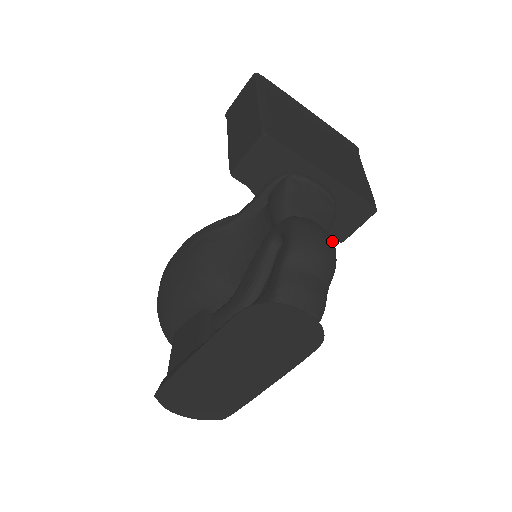
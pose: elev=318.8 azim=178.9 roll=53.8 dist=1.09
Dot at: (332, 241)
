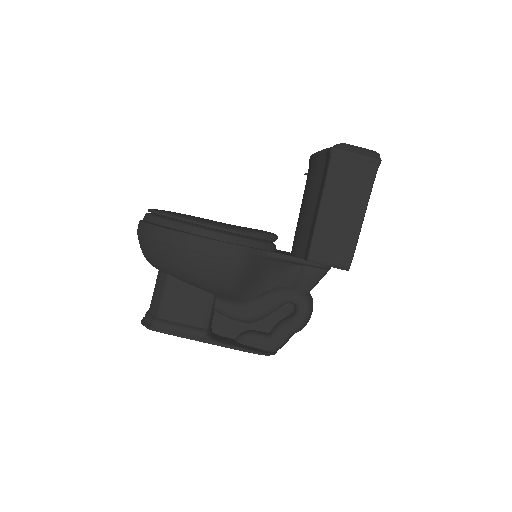
Dot at: occluded
